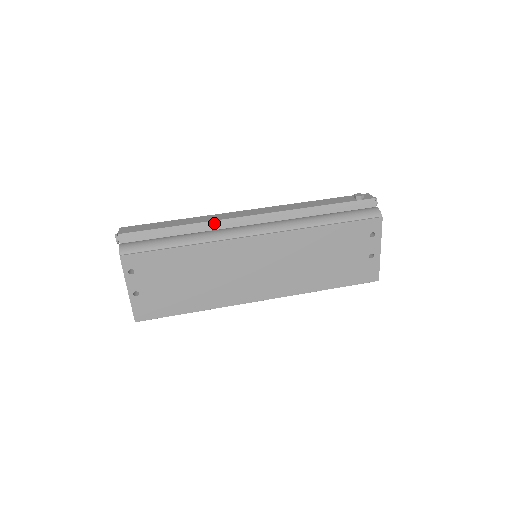
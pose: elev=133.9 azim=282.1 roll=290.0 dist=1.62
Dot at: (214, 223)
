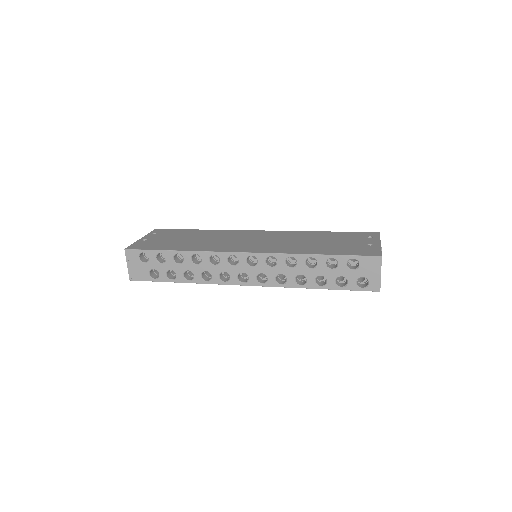
Dot at: occluded
